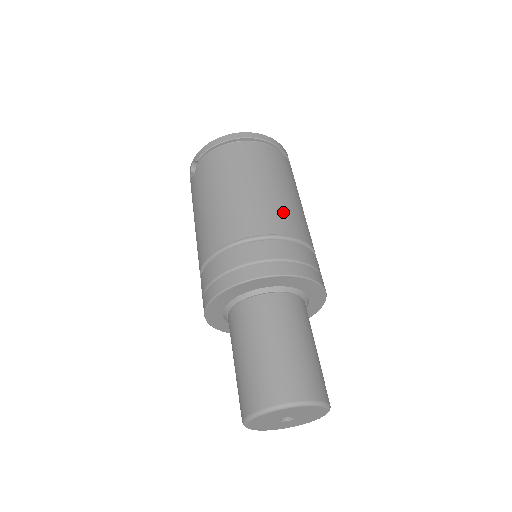
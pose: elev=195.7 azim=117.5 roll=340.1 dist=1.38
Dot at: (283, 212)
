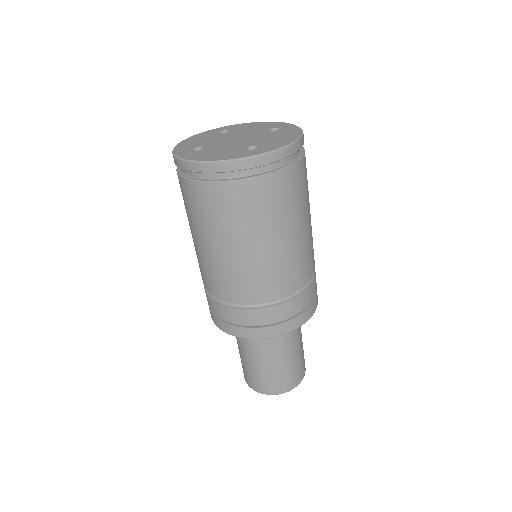
Dot at: (232, 278)
